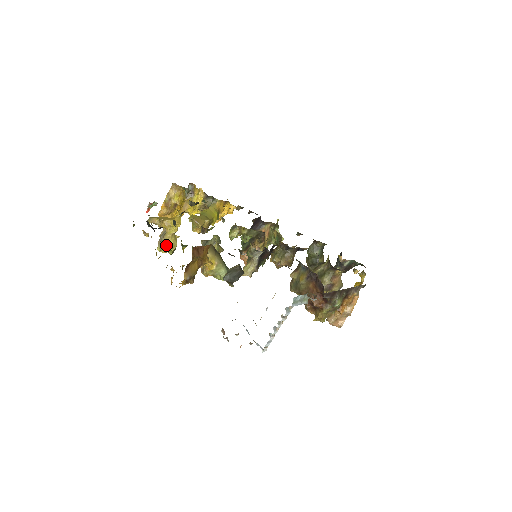
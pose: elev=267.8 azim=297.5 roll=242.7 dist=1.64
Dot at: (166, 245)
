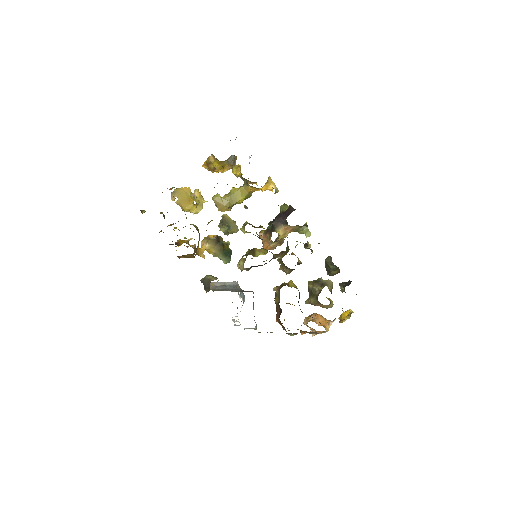
Dot at: occluded
